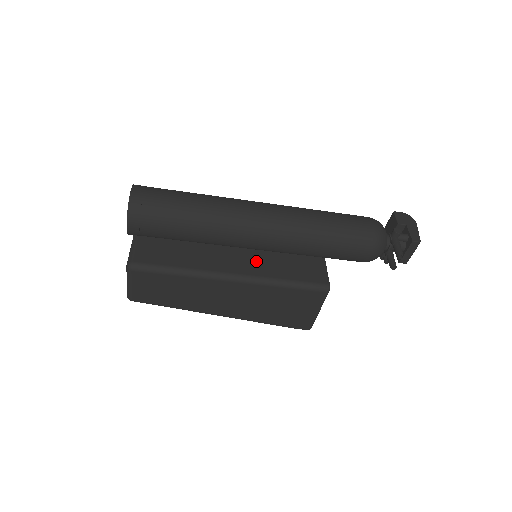
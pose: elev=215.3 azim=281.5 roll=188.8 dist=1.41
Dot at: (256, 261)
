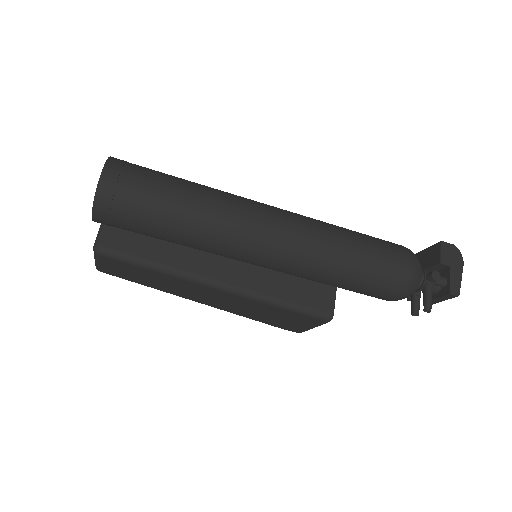
Dot at: (254, 267)
